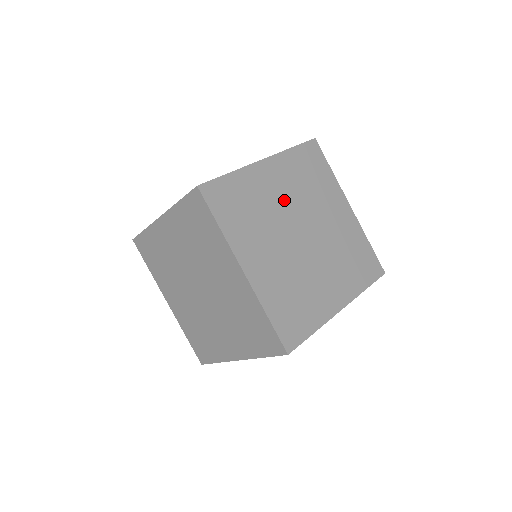
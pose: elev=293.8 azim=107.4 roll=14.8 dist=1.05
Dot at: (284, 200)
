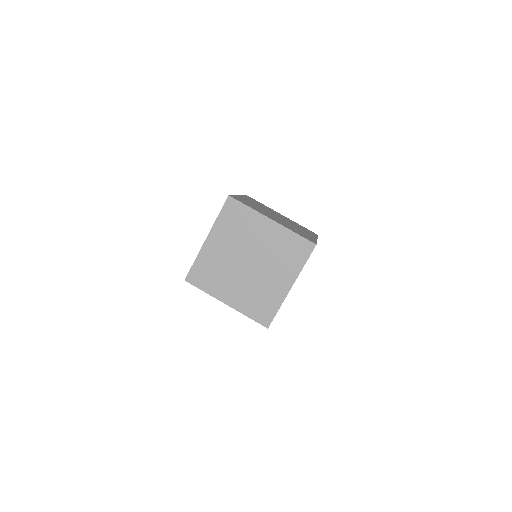
Dot at: occluded
